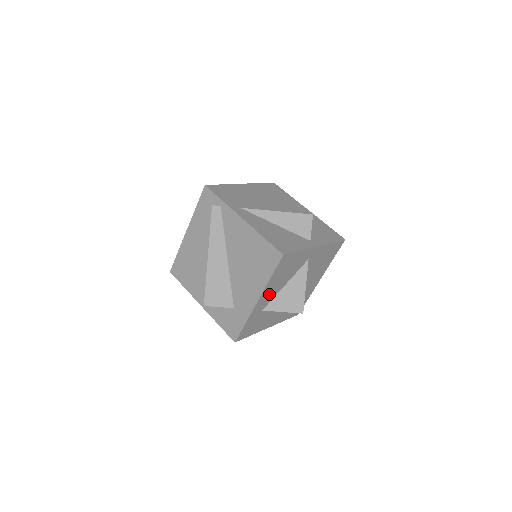
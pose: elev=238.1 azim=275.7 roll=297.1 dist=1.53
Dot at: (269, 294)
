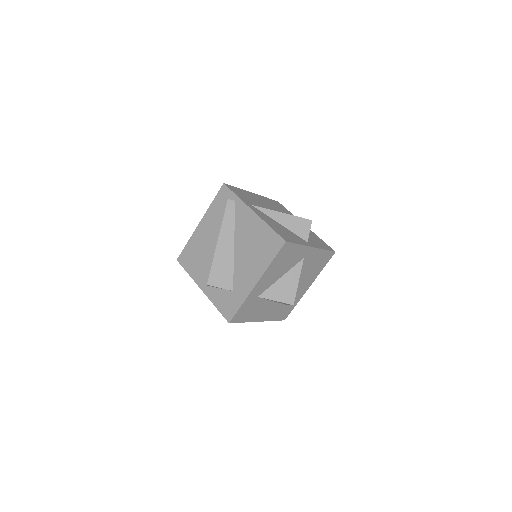
Dot at: (267, 281)
